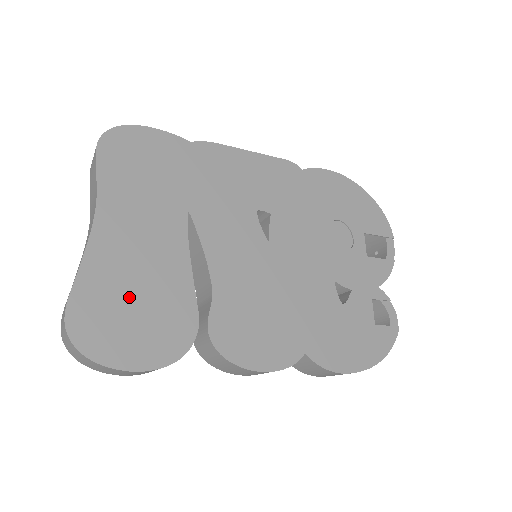
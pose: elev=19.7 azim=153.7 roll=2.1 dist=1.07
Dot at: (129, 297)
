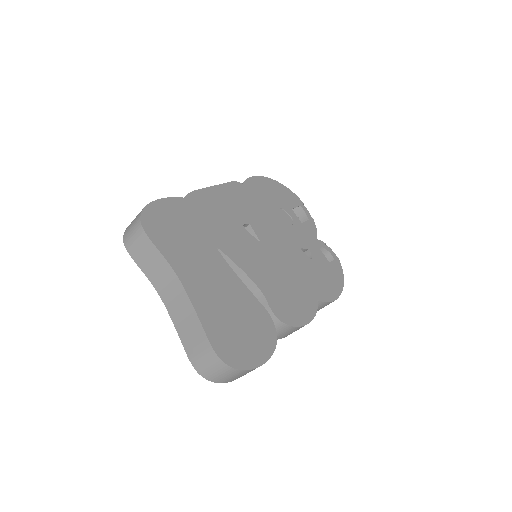
Dot at: (232, 321)
